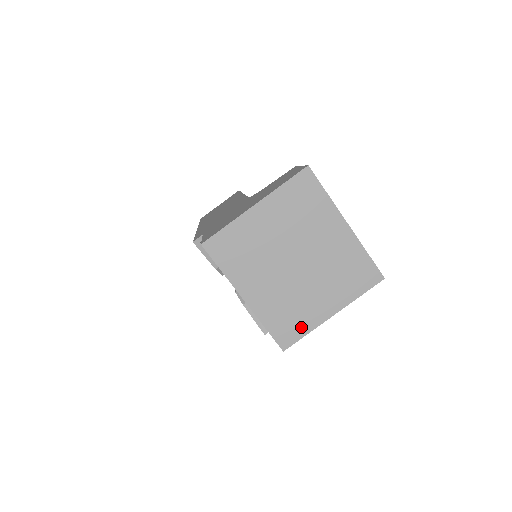
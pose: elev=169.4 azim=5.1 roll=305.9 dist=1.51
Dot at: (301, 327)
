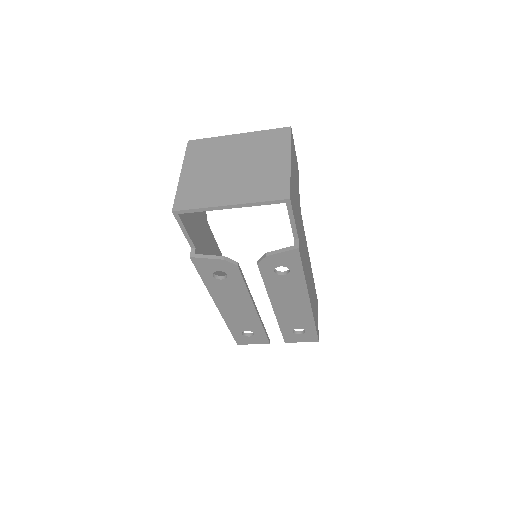
Dot at: (281, 181)
